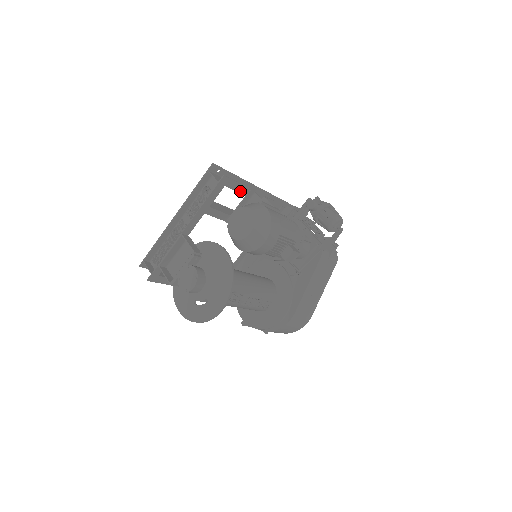
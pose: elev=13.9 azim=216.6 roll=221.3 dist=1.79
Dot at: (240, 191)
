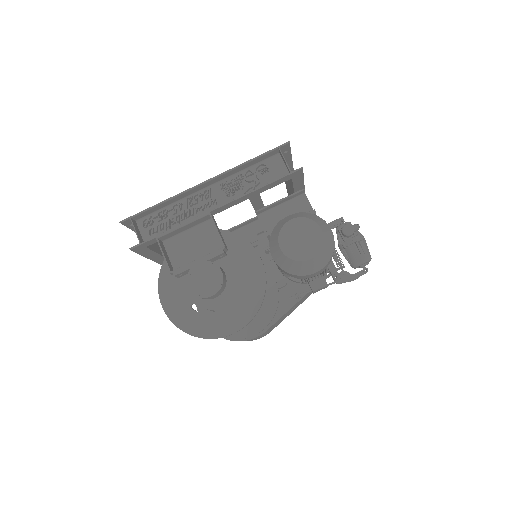
Dot at: (296, 187)
